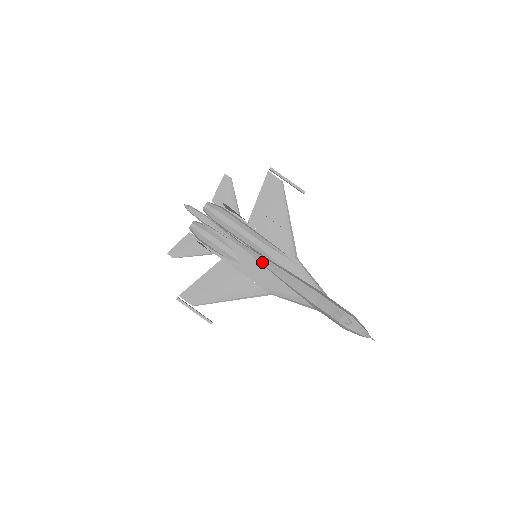
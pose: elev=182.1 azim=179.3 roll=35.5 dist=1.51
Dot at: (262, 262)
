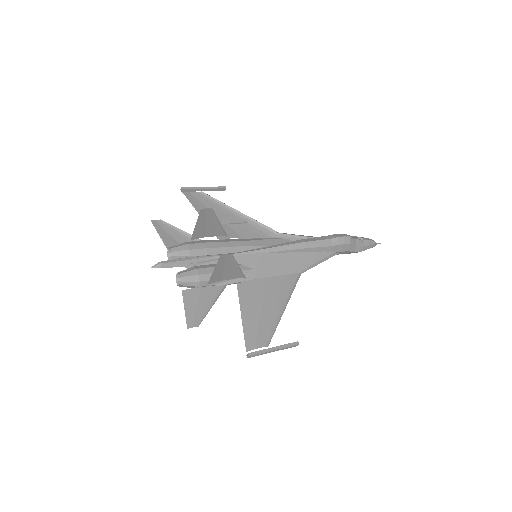
Dot at: (269, 250)
